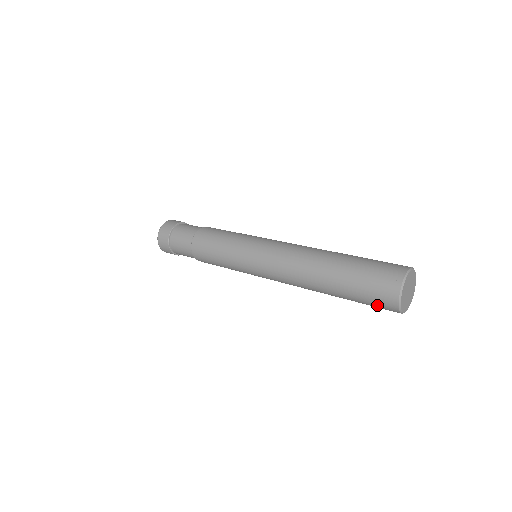
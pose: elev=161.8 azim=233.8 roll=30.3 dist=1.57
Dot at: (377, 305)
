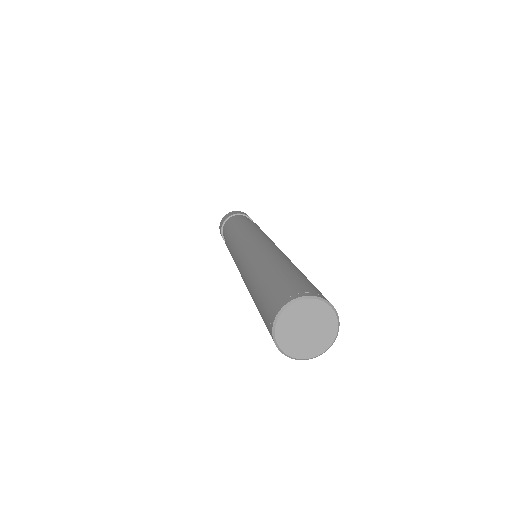
Dot at: (266, 325)
